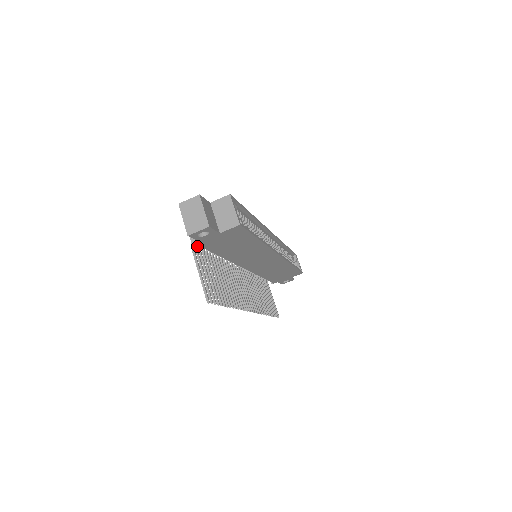
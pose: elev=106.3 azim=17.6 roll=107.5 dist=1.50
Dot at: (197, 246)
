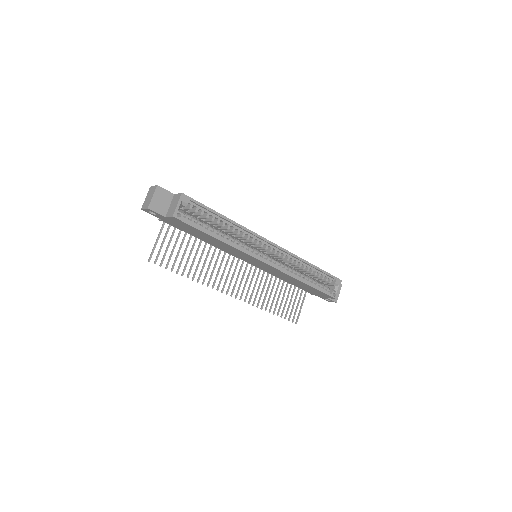
Dot at: occluded
